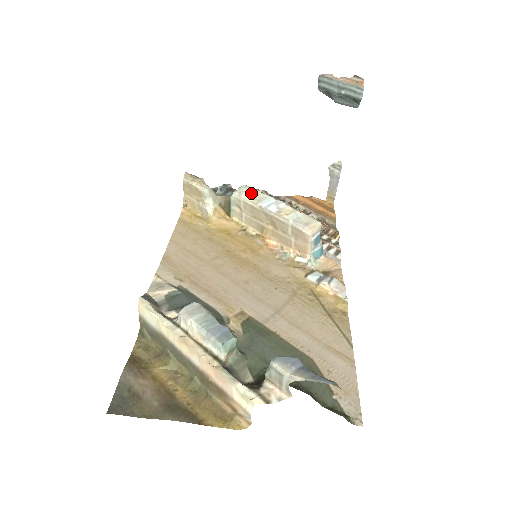
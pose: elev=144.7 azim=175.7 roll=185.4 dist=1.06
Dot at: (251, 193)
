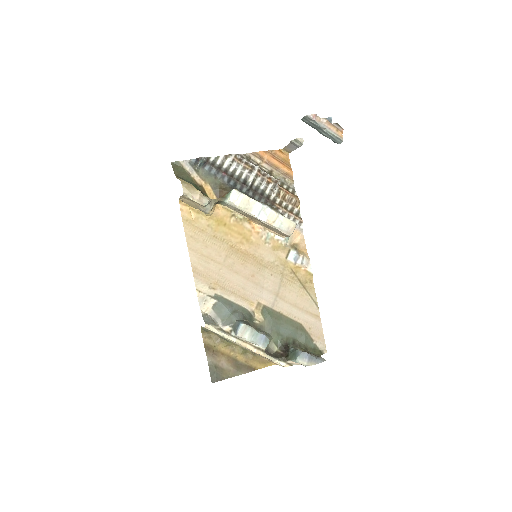
Dot at: (242, 201)
